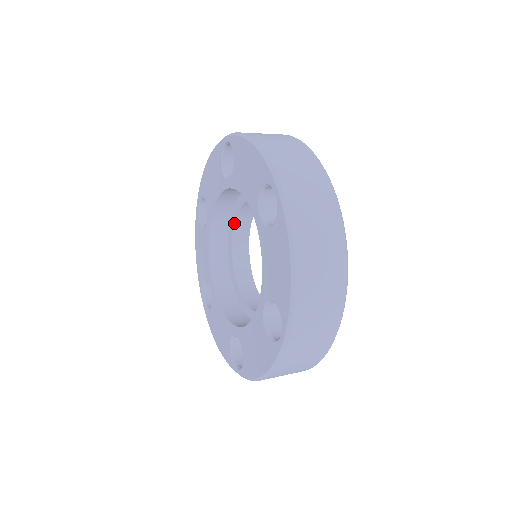
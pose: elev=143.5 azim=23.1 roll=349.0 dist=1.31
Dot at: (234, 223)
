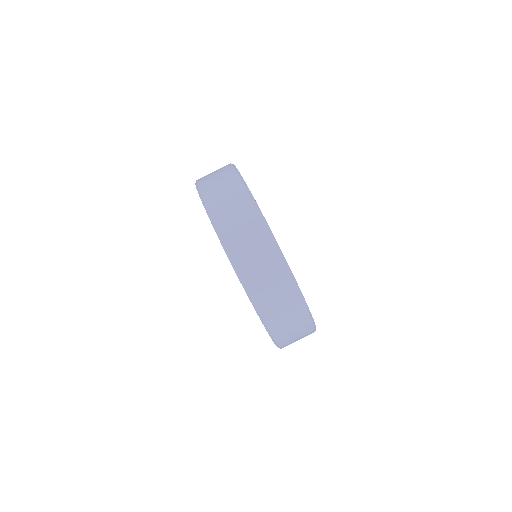
Dot at: occluded
